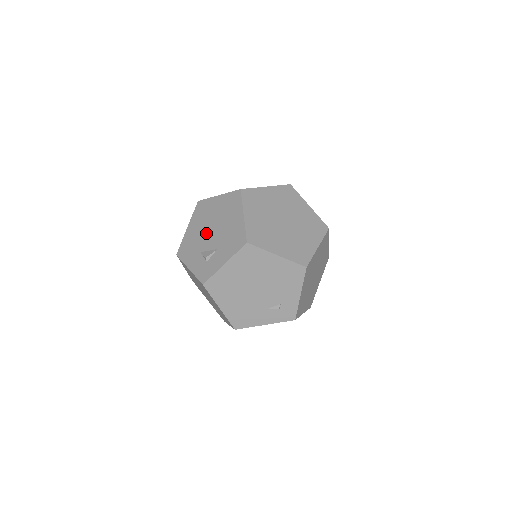
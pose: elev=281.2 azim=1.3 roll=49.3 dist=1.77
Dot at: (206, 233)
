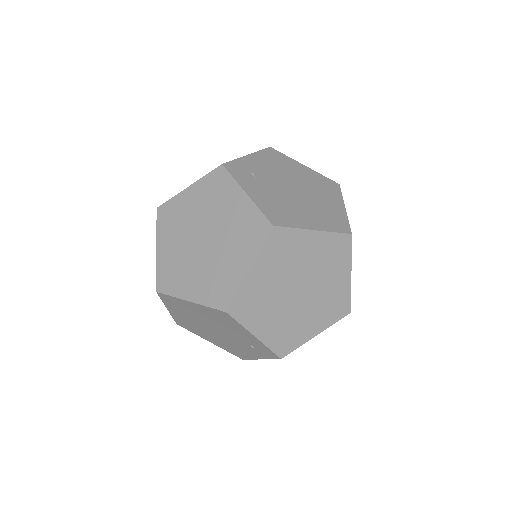
Dot at: occluded
